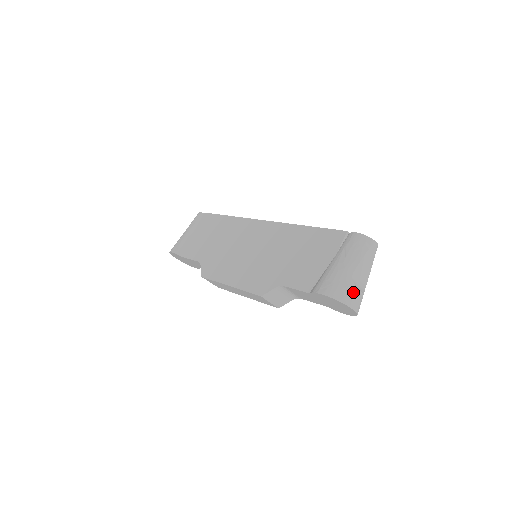
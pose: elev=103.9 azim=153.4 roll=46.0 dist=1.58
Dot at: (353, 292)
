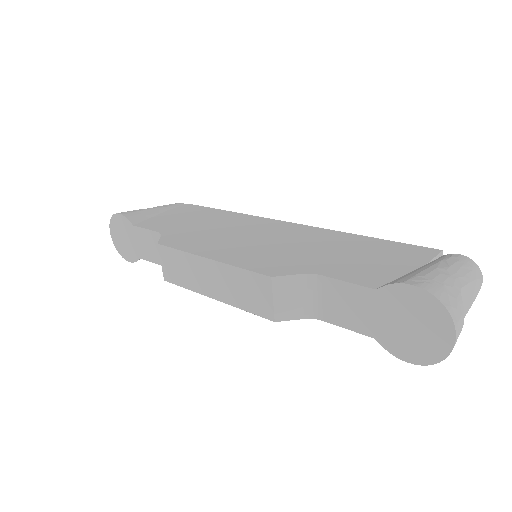
Dot at: (460, 311)
